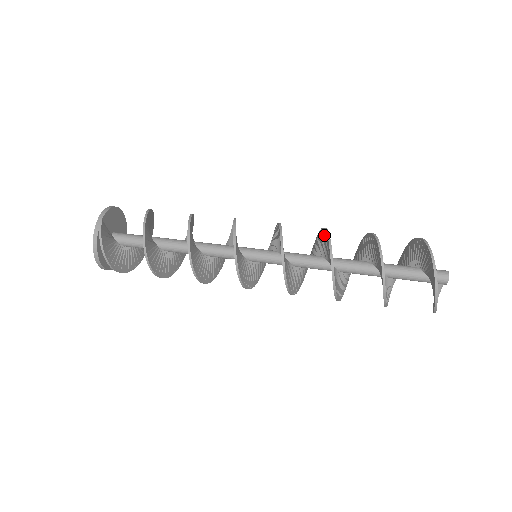
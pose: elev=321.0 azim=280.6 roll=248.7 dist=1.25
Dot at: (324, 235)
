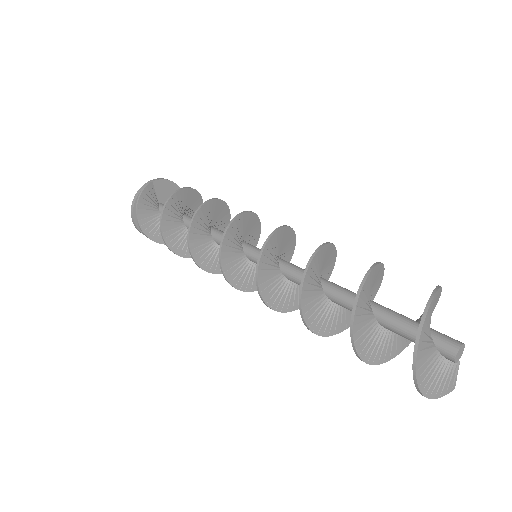
Dot at: occluded
